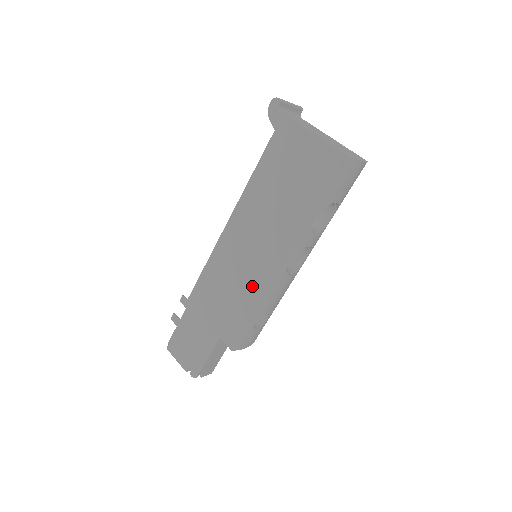
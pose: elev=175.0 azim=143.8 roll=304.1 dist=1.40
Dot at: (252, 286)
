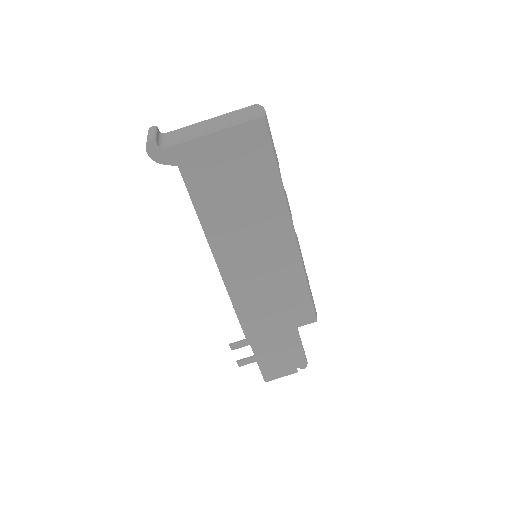
Dot at: (287, 274)
